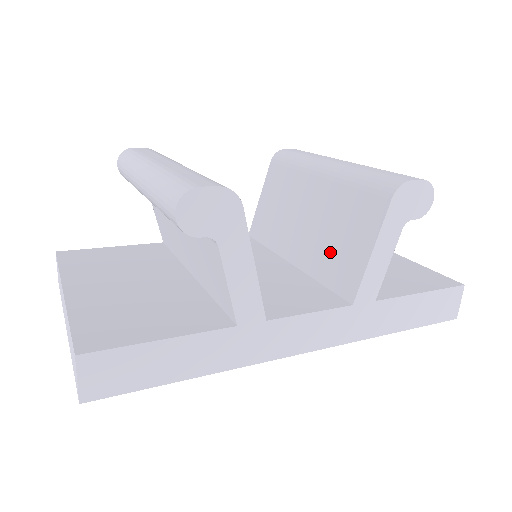
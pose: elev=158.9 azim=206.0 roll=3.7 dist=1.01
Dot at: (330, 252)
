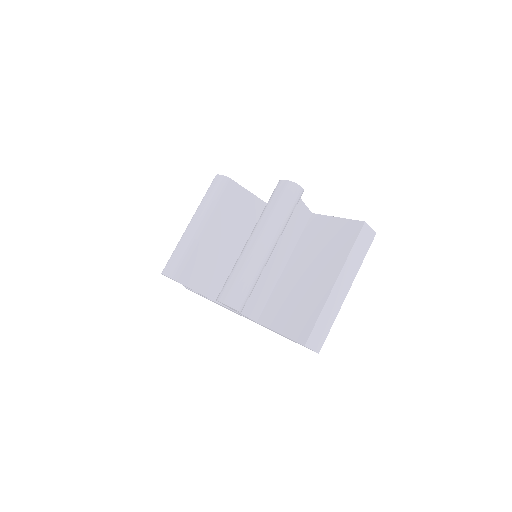
Dot at: occluded
